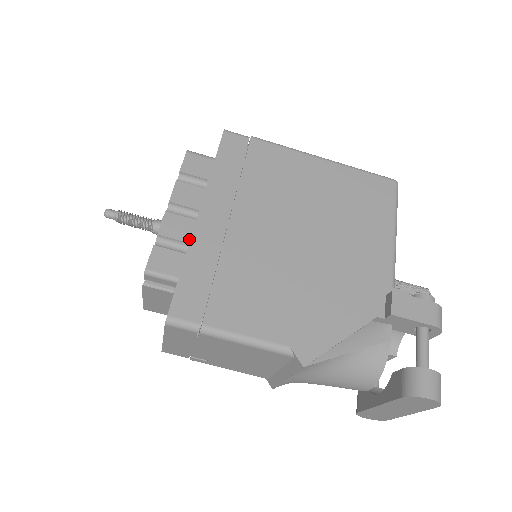
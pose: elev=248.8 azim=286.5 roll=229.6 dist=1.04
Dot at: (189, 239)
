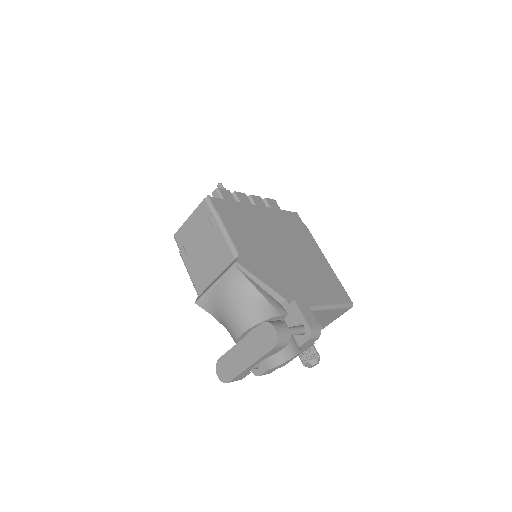
Dot at: occluded
